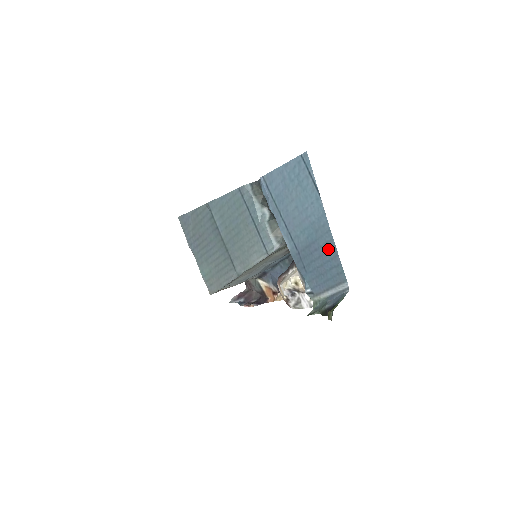
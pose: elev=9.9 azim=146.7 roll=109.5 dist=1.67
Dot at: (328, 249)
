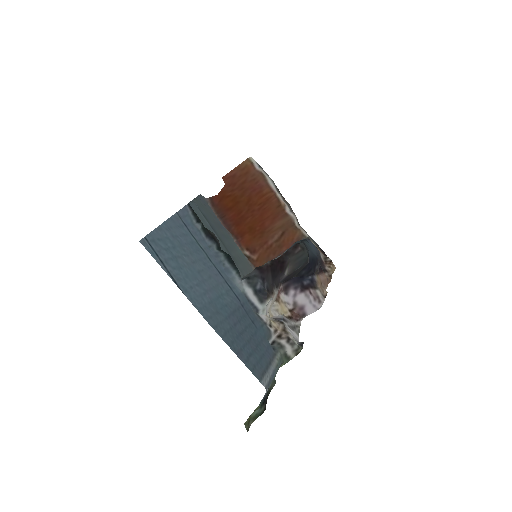
Dot at: (232, 339)
